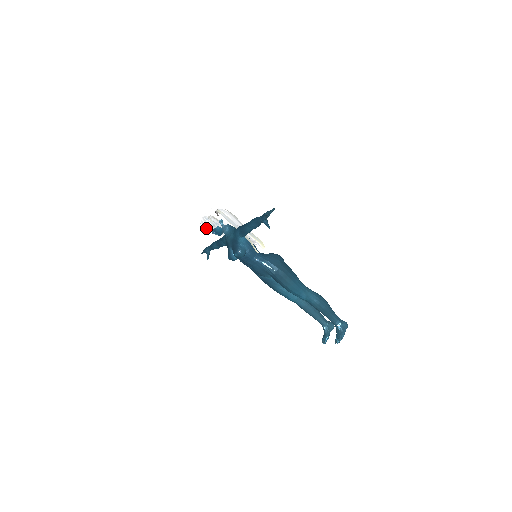
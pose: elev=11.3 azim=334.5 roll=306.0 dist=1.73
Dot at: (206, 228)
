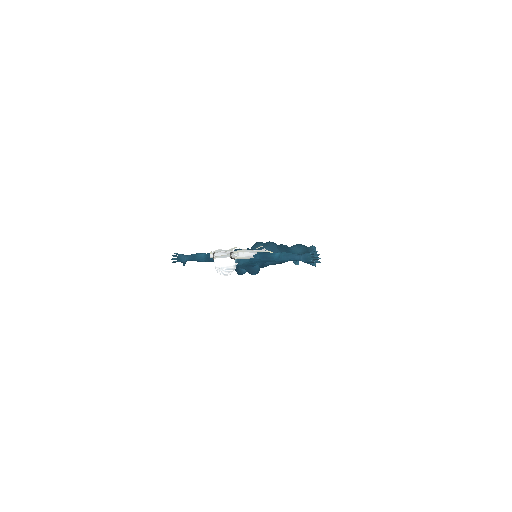
Dot at: (227, 275)
